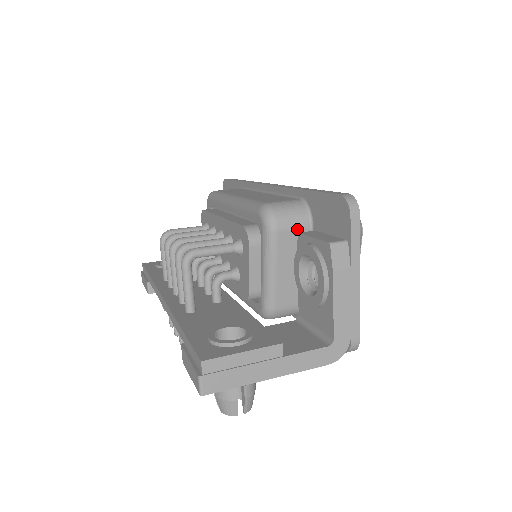
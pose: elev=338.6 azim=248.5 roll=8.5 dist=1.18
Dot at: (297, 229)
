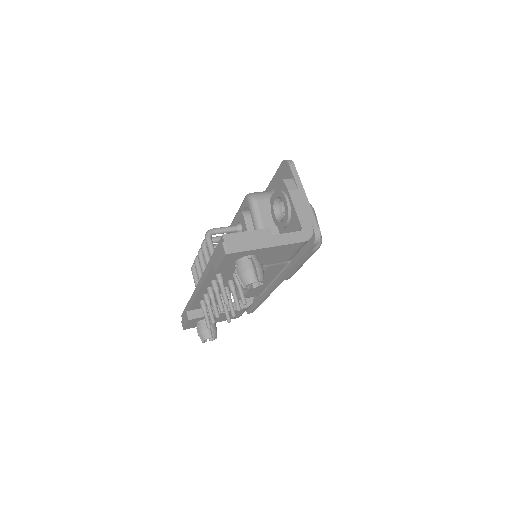
Dot at: (269, 200)
